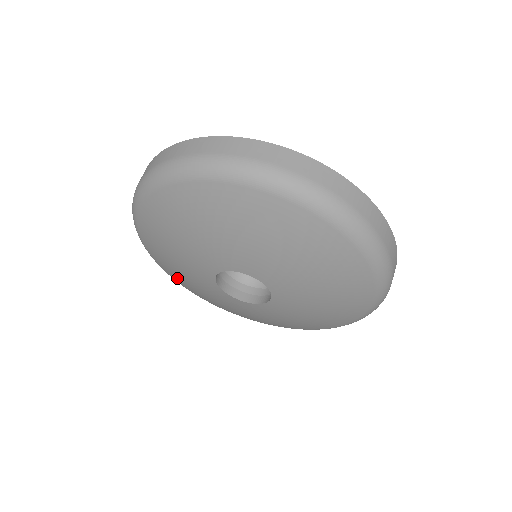
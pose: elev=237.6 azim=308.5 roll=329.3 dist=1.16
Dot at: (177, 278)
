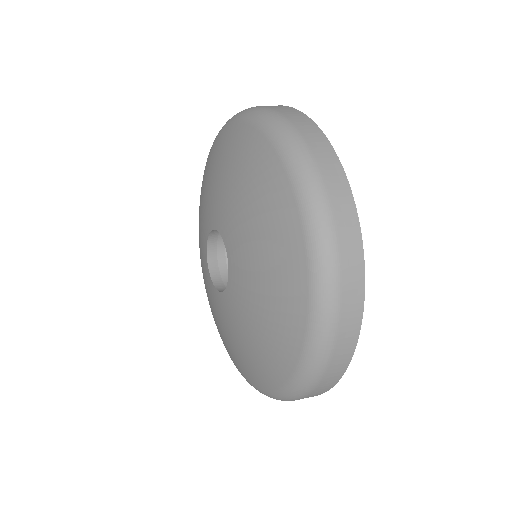
Dot at: occluded
